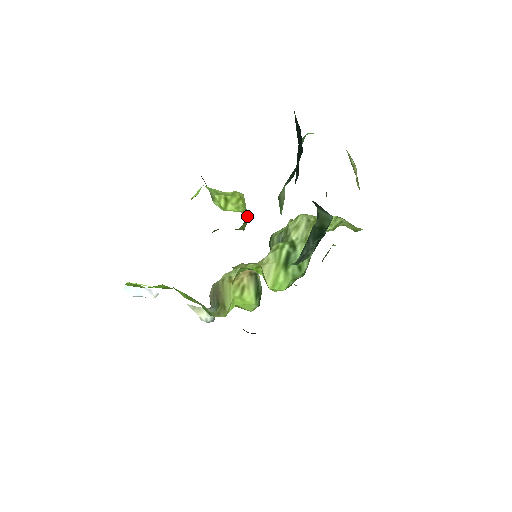
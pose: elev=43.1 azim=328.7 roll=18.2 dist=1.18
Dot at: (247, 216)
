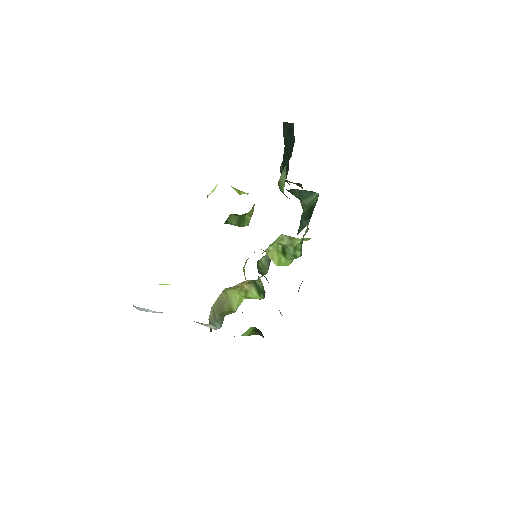
Dot at: occluded
